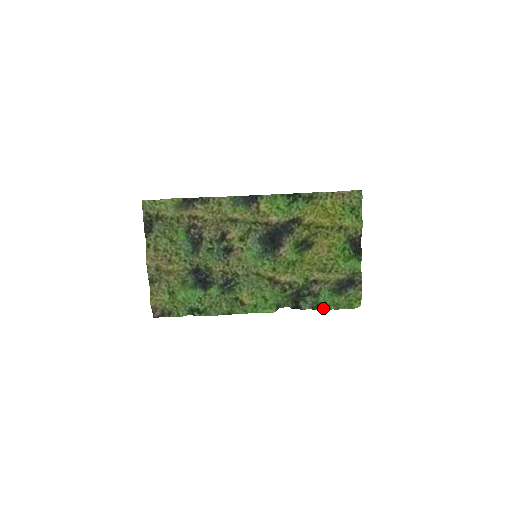
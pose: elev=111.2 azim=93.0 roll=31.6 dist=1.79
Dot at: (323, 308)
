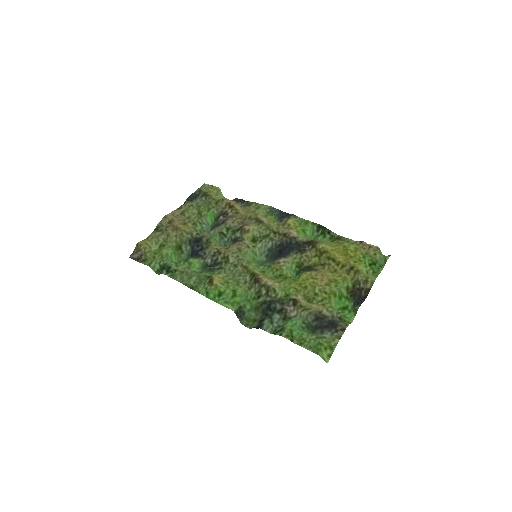
Dot at: (285, 335)
